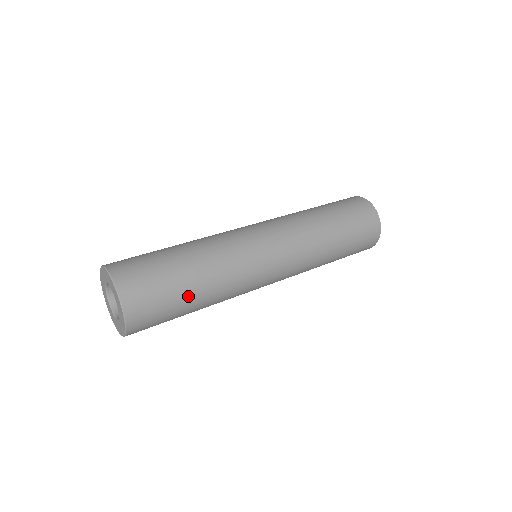
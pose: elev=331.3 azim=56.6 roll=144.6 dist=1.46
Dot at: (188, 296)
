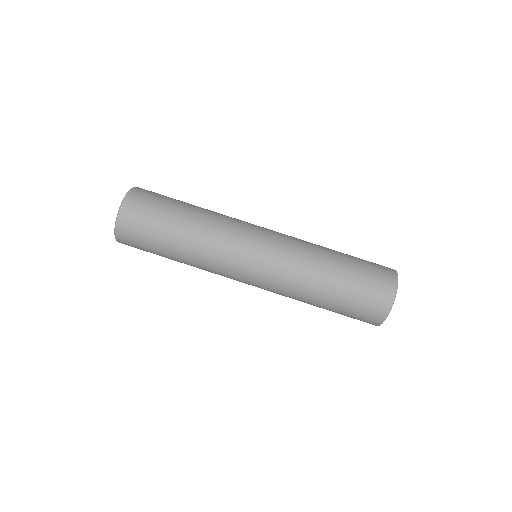
Dot at: (166, 257)
